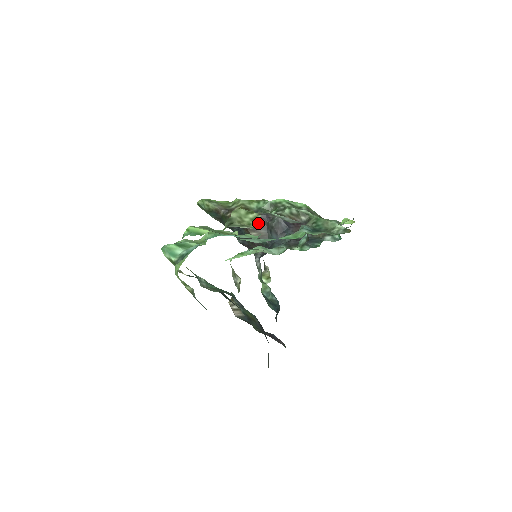
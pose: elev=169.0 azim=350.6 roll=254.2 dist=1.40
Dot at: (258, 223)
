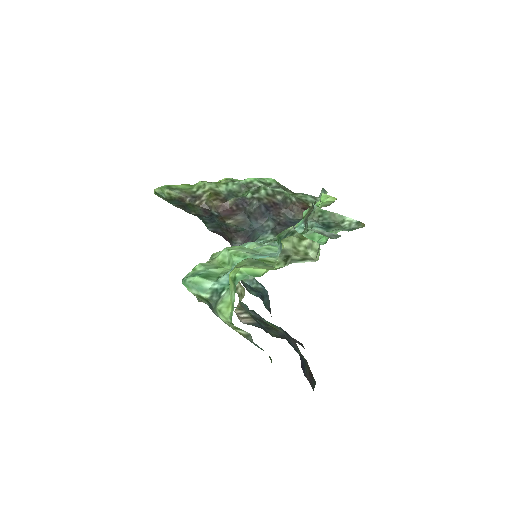
Dot at: (234, 209)
